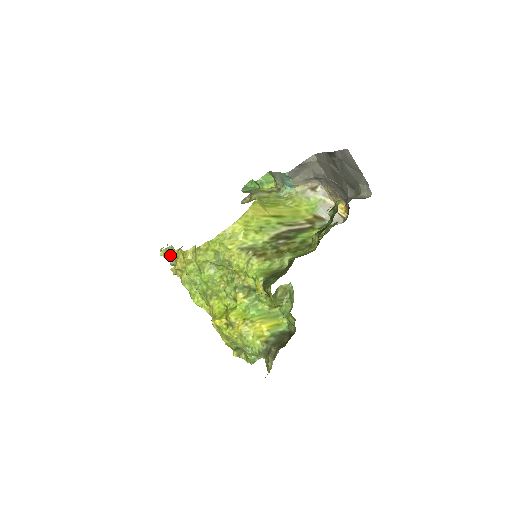
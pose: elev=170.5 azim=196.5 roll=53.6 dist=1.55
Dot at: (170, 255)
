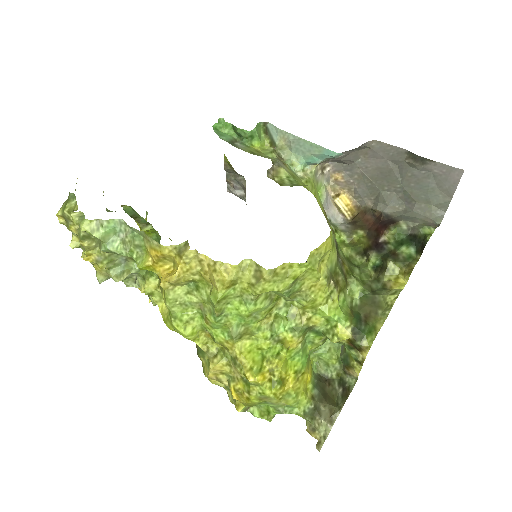
Dot at: (110, 235)
